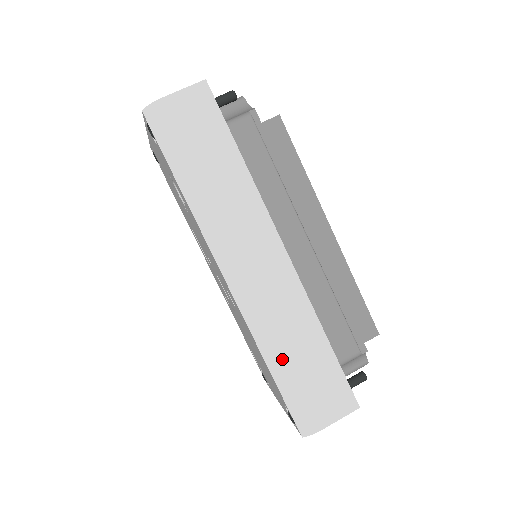
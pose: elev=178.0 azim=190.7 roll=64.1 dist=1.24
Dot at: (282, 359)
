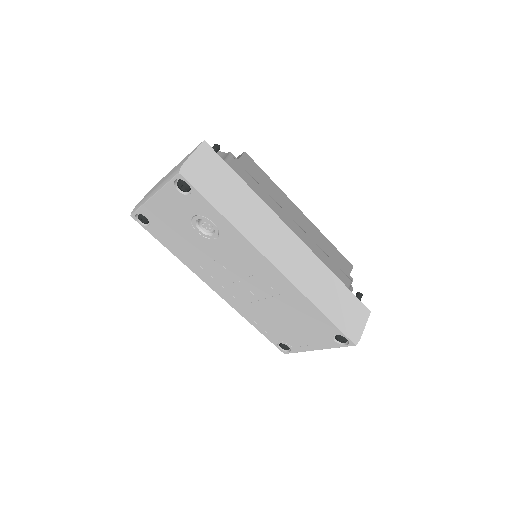
Dot at: (324, 302)
